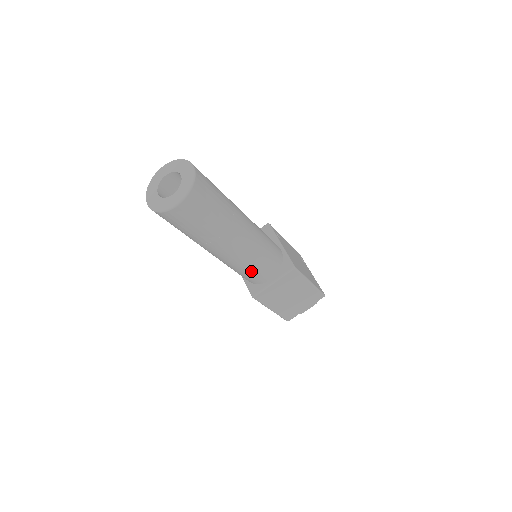
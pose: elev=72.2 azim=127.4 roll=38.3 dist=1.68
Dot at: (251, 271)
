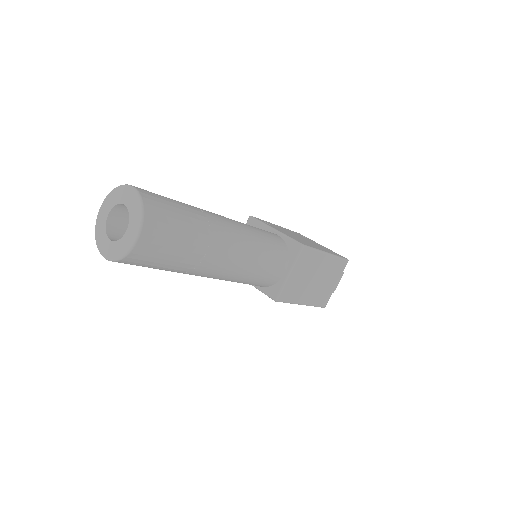
Dot at: (260, 273)
